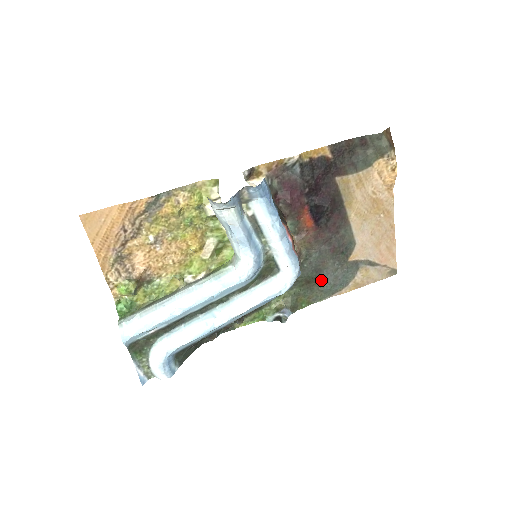
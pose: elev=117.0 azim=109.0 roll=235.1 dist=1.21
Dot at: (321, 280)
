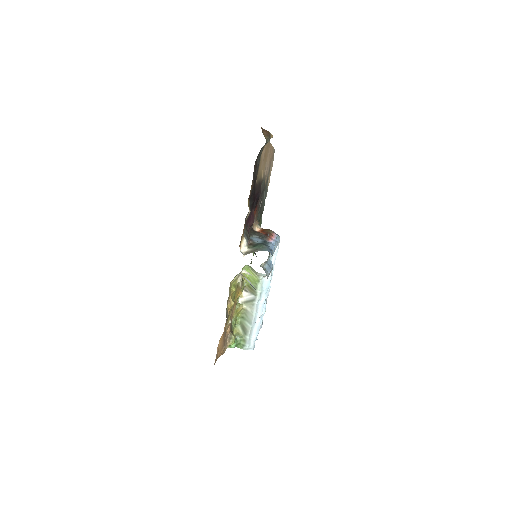
Dot at: (262, 209)
